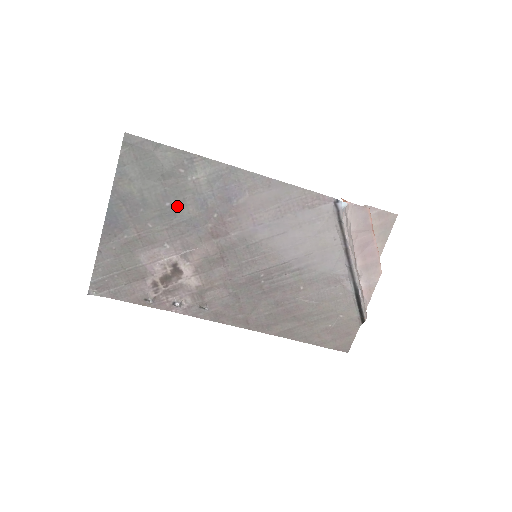
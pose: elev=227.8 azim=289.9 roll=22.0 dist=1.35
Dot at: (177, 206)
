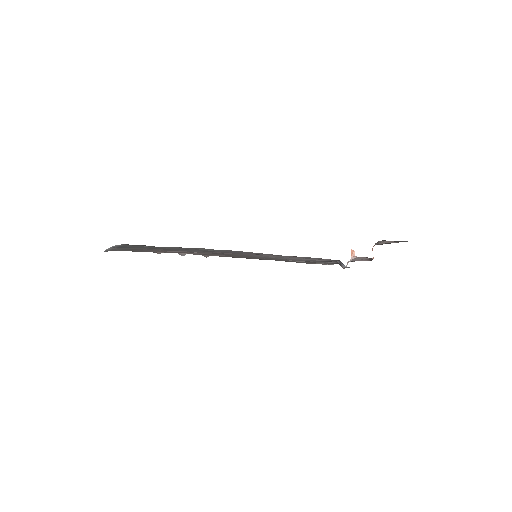
Dot at: (182, 249)
